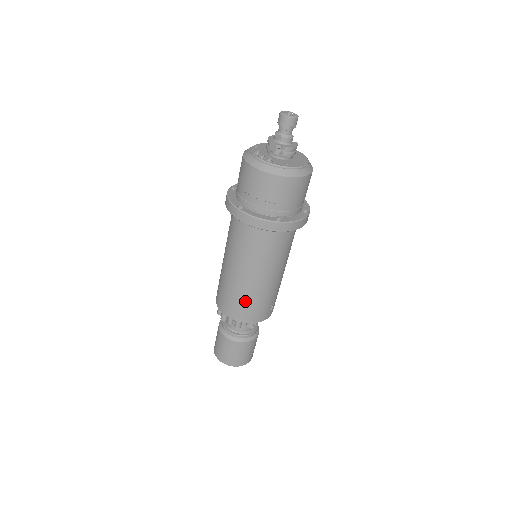
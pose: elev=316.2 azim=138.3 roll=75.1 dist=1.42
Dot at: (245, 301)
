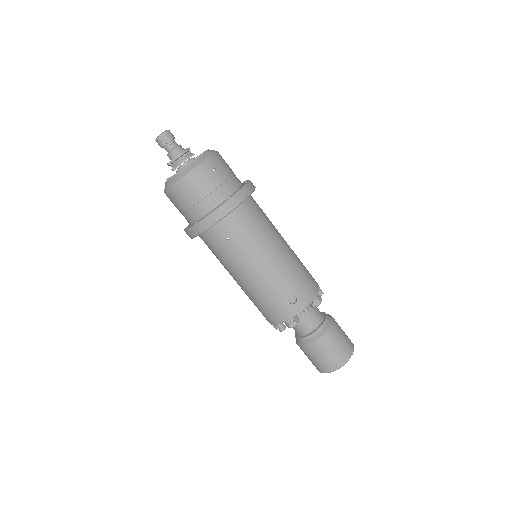
Dot at: (257, 303)
